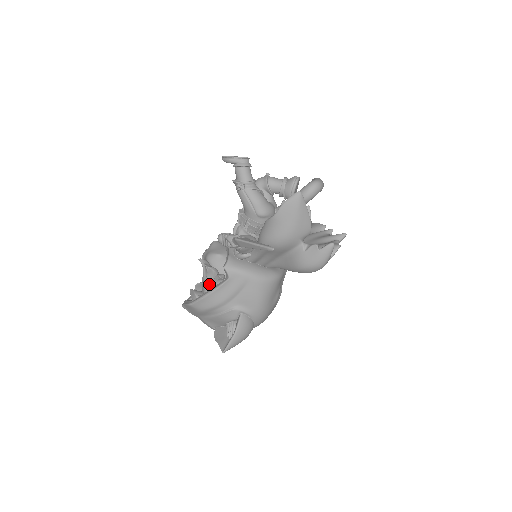
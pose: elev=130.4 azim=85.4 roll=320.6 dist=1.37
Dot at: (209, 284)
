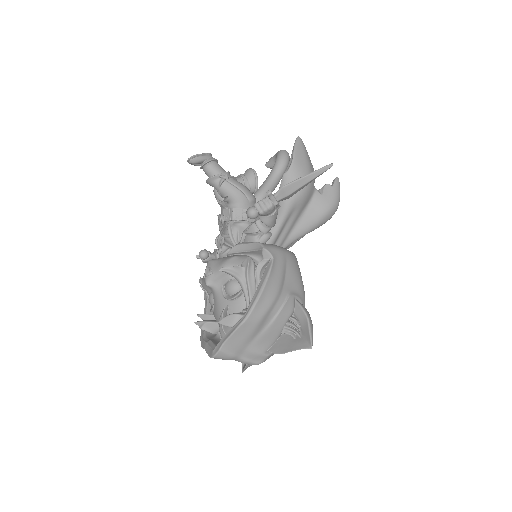
Dot at: (252, 283)
